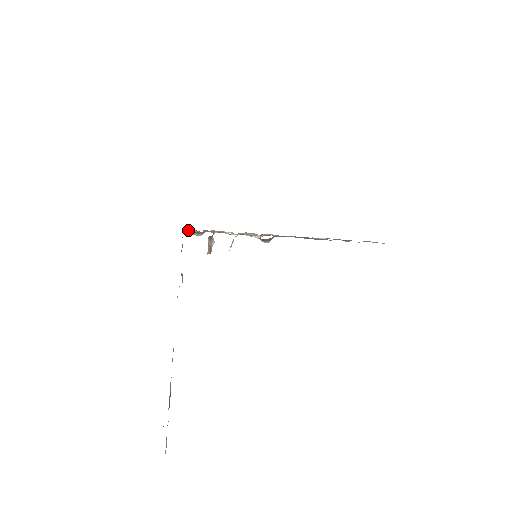
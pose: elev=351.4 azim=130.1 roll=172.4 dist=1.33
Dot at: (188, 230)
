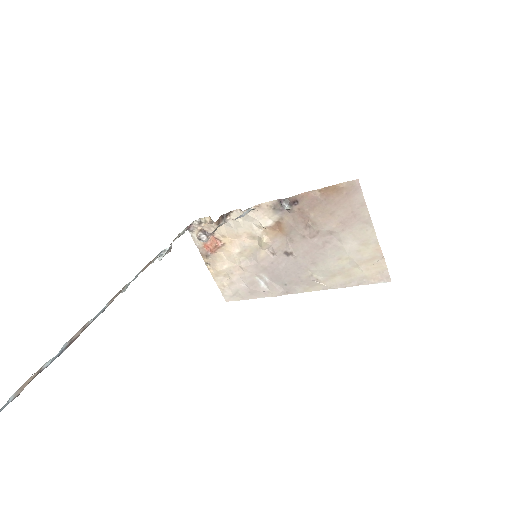
Dot at: (199, 220)
